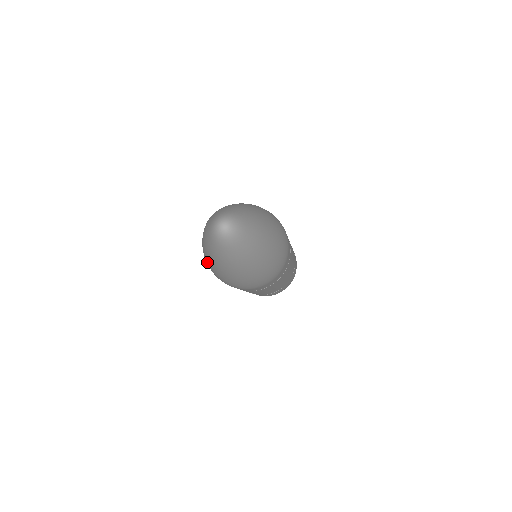
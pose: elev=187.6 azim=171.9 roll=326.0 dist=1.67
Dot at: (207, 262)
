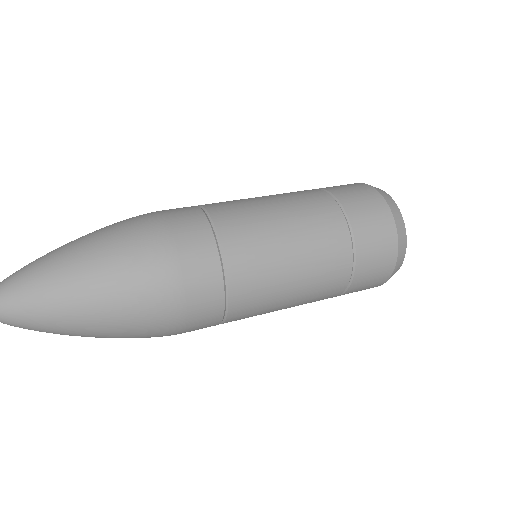
Dot at: occluded
